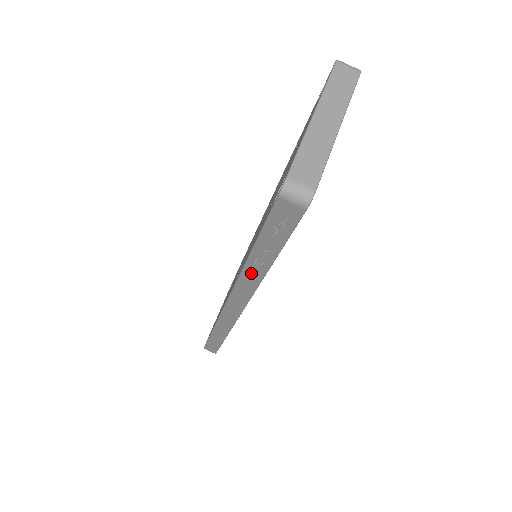
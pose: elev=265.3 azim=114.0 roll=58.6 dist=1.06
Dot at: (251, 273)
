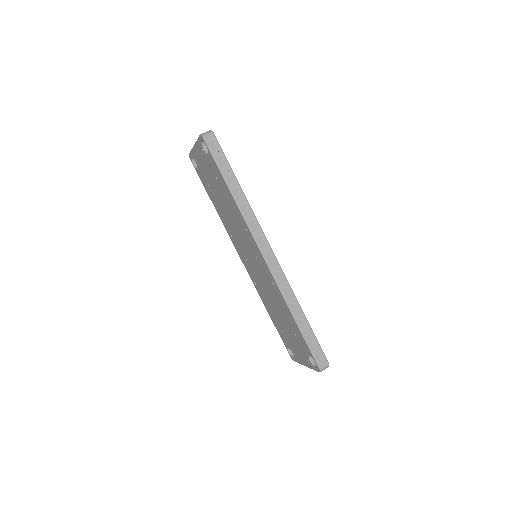
Dot at: (241, 202)
